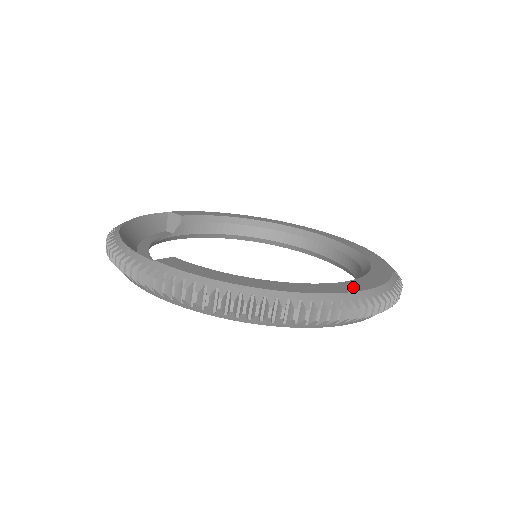
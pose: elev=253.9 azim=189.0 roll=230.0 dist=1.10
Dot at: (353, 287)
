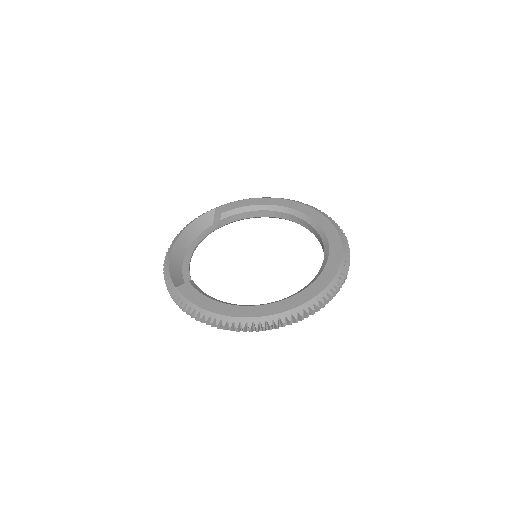
Dot at: (281, 308)
